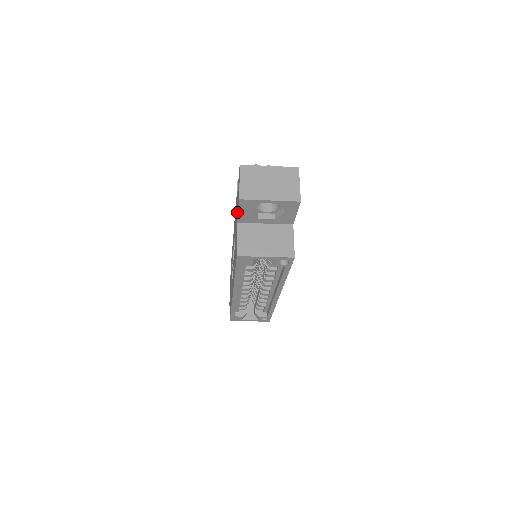
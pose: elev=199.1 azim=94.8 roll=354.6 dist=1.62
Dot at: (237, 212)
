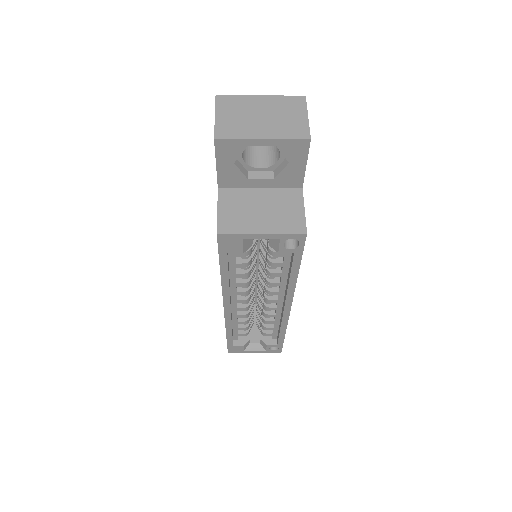
Dot at: occluded
